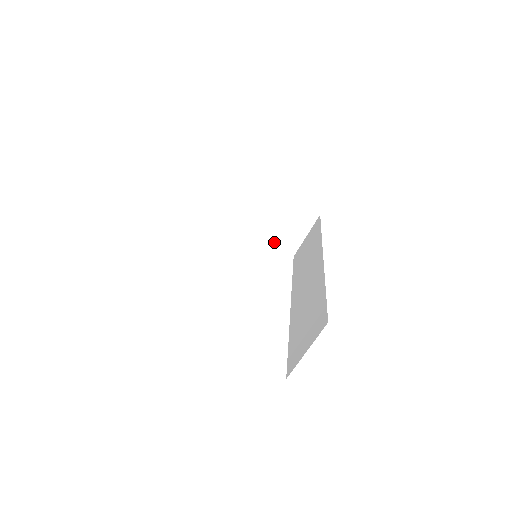
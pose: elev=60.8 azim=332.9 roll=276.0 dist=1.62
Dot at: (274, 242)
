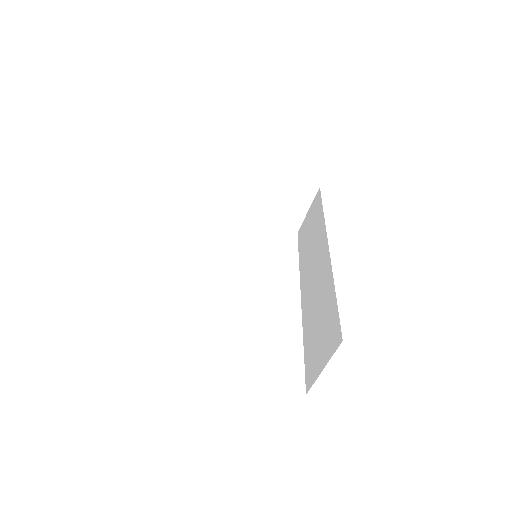
Dot at: (274, 222)
